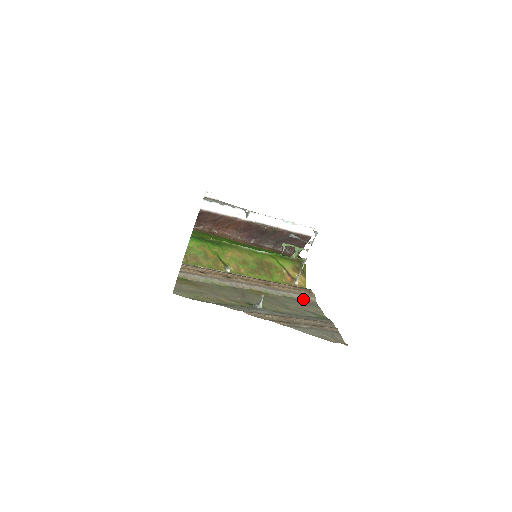
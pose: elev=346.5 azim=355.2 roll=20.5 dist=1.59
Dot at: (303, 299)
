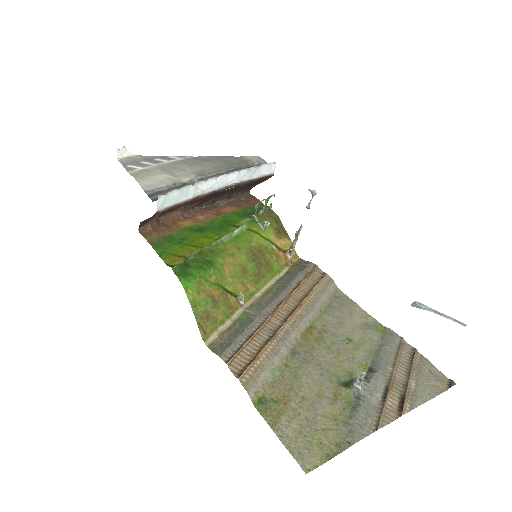
Dot at: (331, 296)
